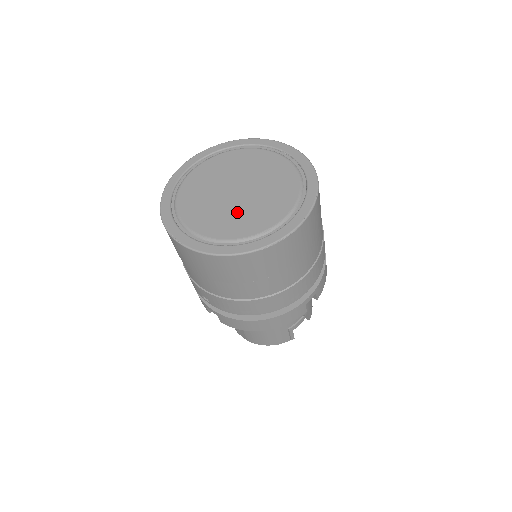
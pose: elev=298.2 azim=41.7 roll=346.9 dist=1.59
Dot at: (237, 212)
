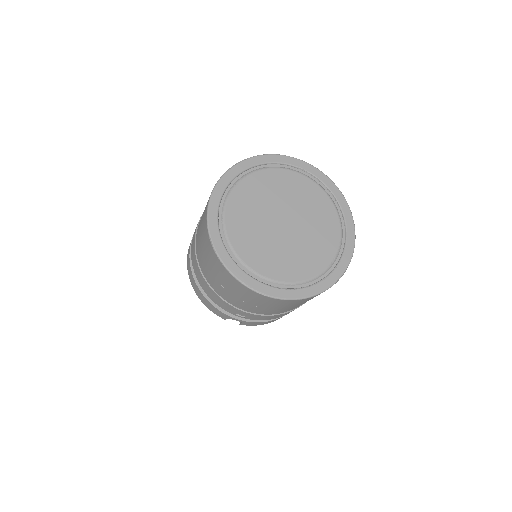
Dot at: (298, 248)
